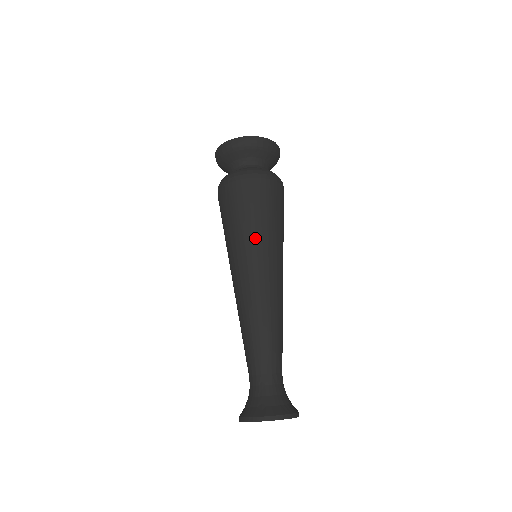
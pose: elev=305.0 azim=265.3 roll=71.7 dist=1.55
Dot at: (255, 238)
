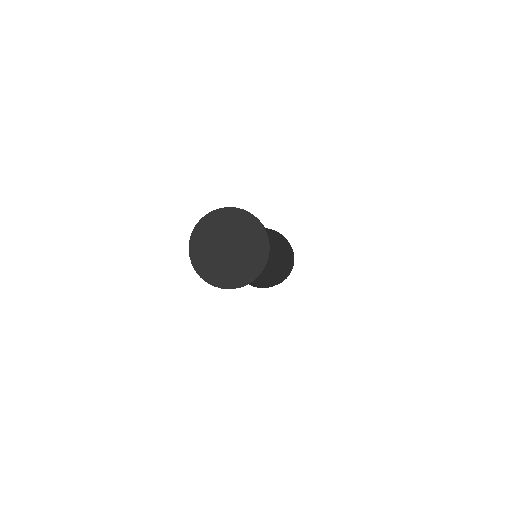
Dot at: occluded
